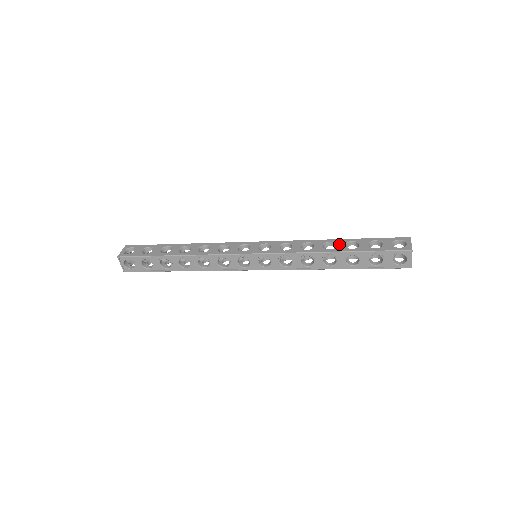
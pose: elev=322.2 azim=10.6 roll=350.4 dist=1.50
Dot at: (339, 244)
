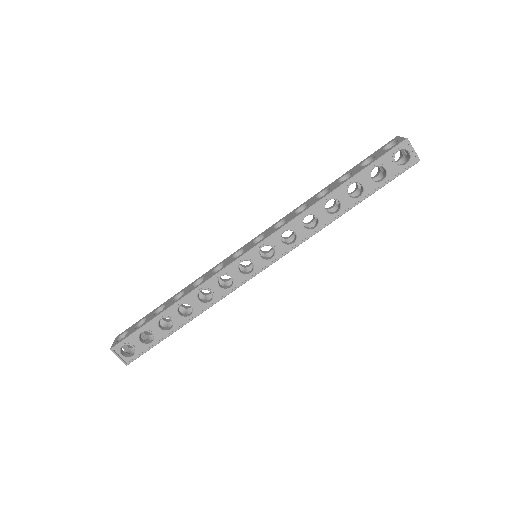
Dot at: (331, 186)
